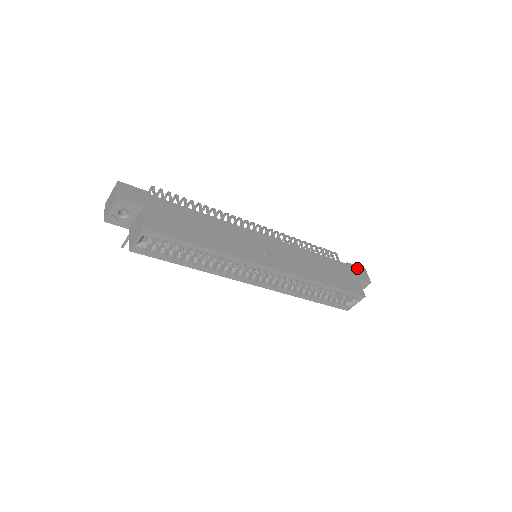
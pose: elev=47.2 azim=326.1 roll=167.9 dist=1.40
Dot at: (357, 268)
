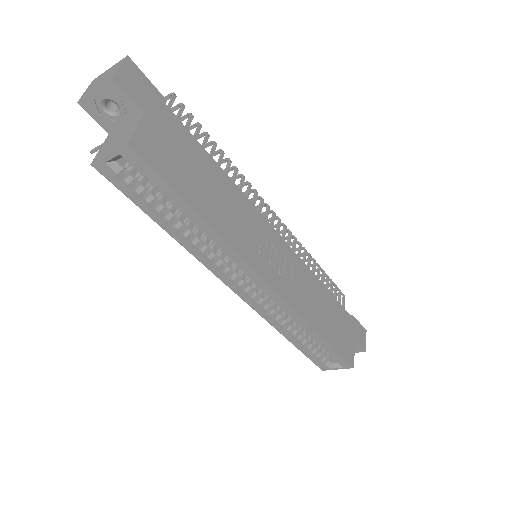
Dot at: (359, 326)
